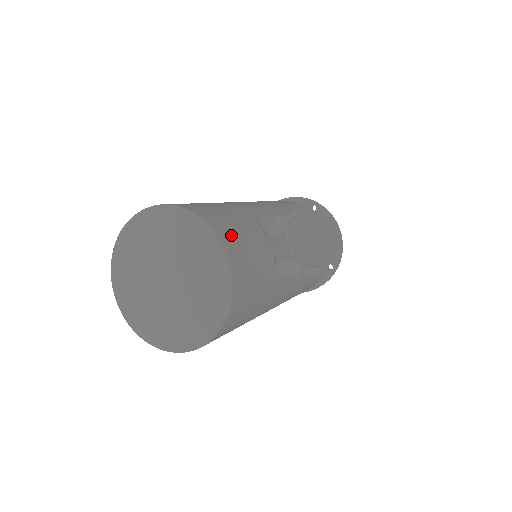
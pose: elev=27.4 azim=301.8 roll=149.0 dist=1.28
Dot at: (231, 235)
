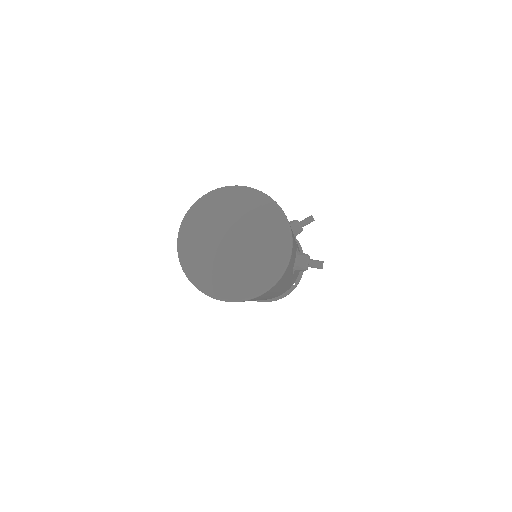
Dot at: occluded
